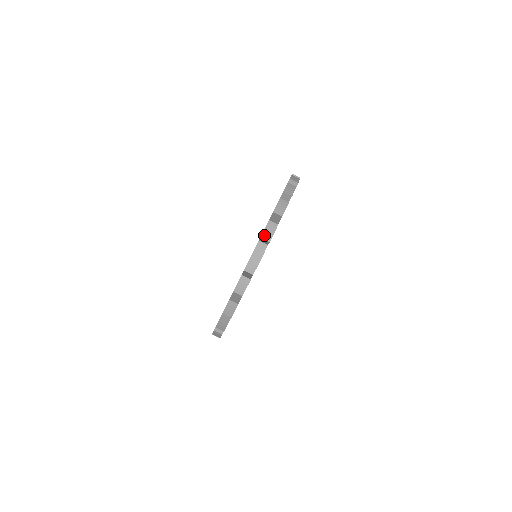
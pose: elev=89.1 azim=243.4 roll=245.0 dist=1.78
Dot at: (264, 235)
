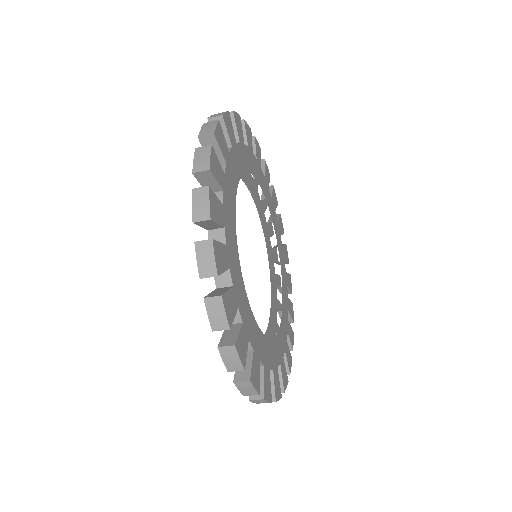
Dot at: occluded
